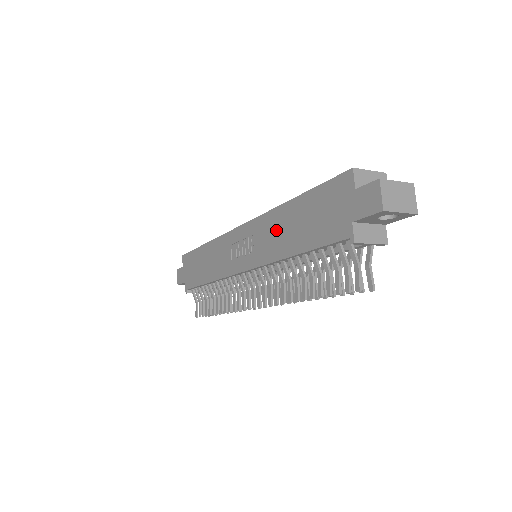
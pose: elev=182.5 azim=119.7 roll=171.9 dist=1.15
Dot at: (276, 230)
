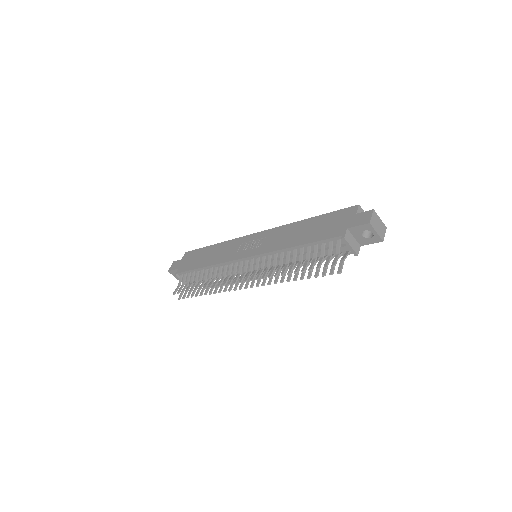
Dot at: (287, 234)
